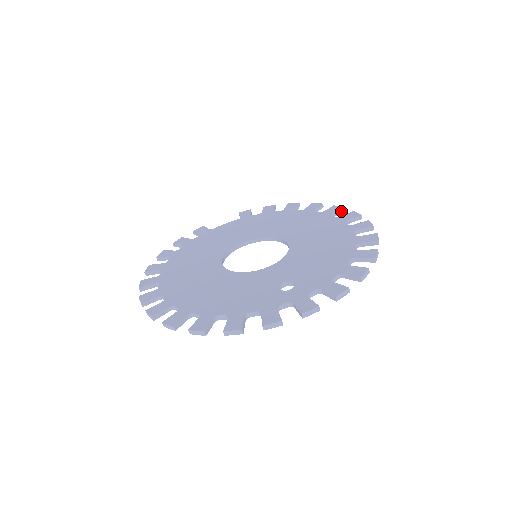
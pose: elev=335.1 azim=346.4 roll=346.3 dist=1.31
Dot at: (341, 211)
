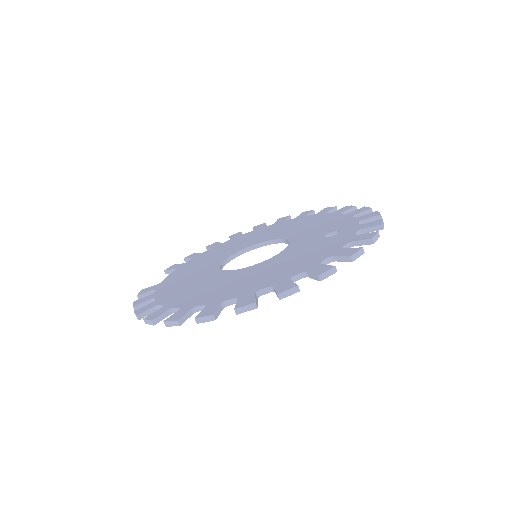
Dot at: (266, 225)
